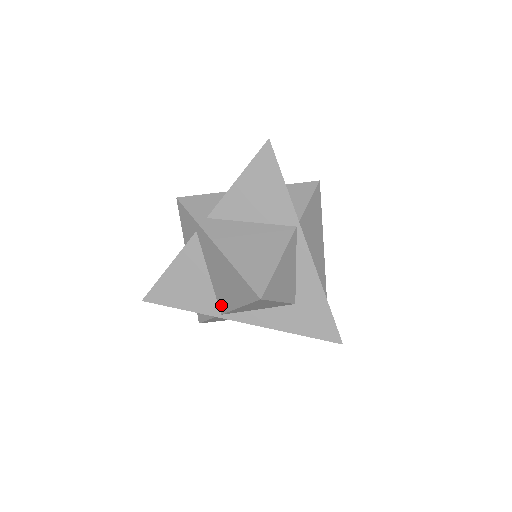
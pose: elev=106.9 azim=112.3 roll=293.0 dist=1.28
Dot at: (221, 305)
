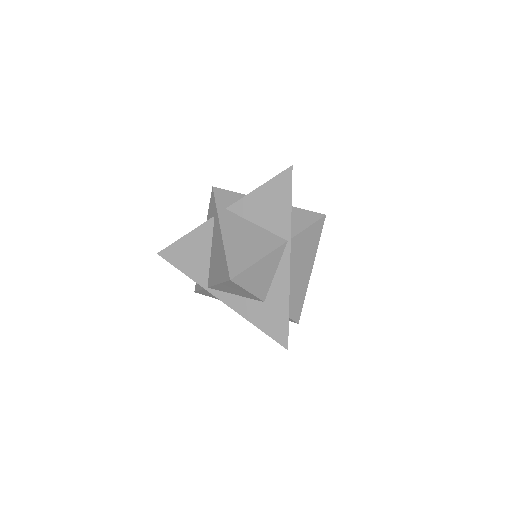
Dot at: (210, 279)
